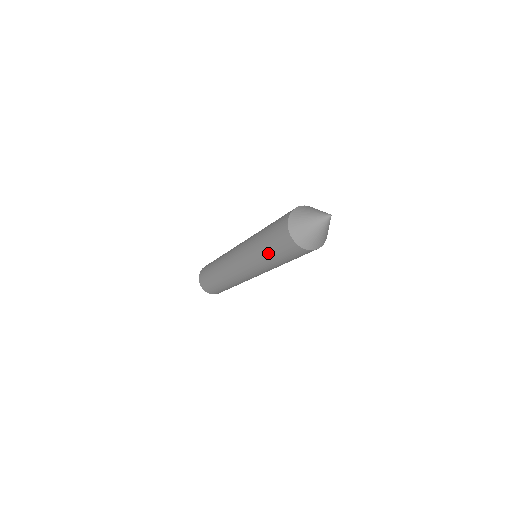
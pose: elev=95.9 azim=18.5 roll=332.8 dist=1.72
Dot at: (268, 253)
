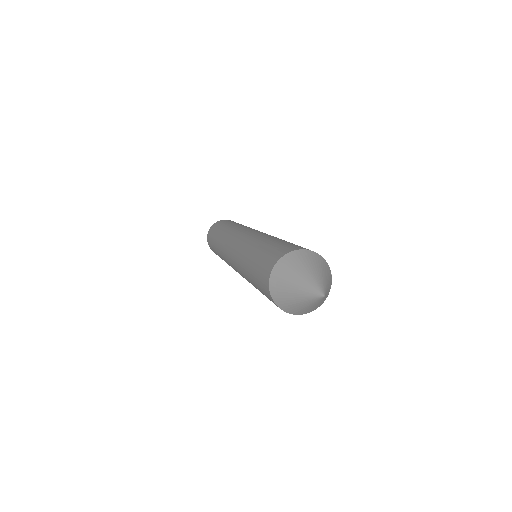
Dot at: (250, 273)
